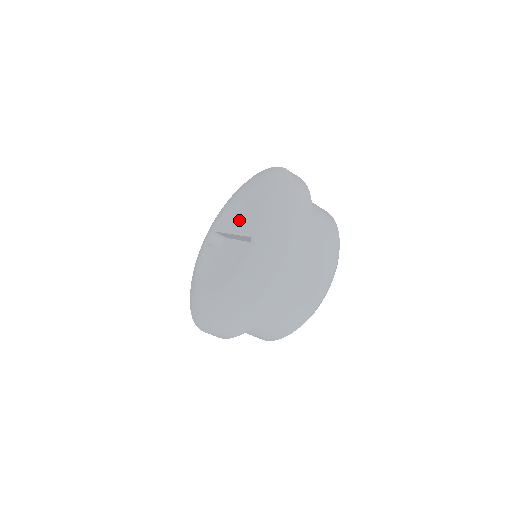
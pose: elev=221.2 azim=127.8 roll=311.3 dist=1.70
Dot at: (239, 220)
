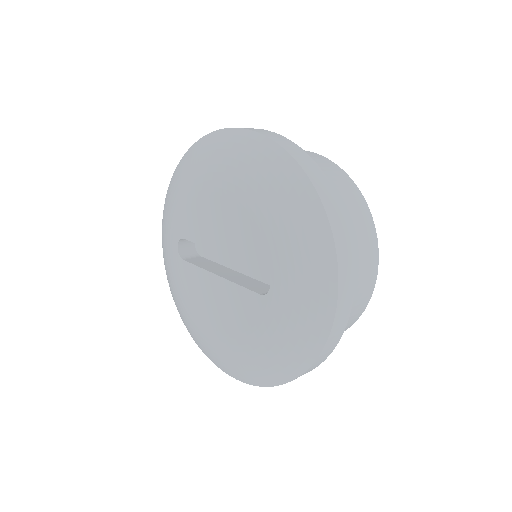
Dot at: (224, 232)
